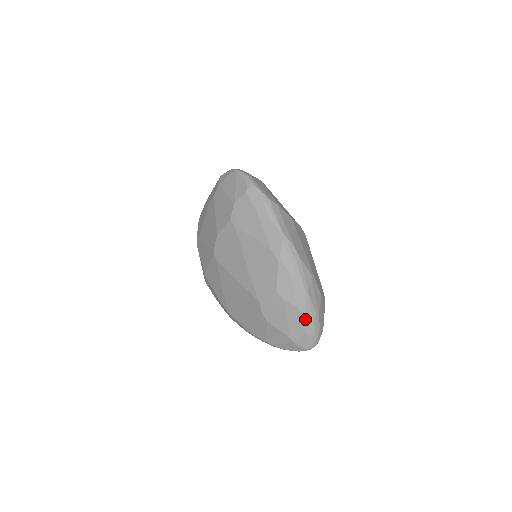
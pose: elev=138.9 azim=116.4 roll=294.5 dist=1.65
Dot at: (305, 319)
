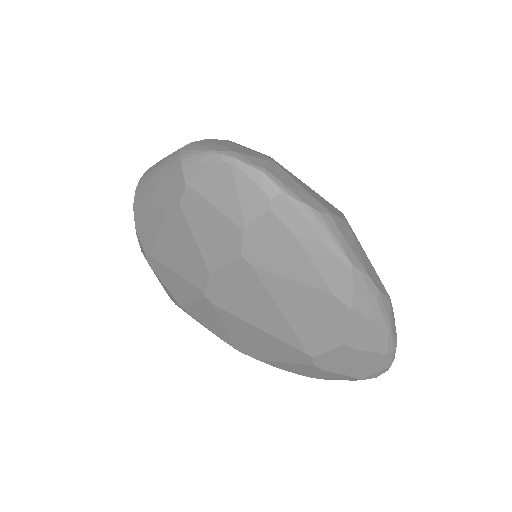
Dot at: (384, 358)
